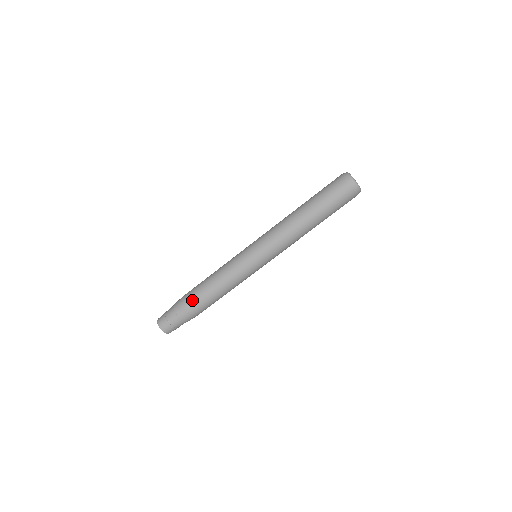
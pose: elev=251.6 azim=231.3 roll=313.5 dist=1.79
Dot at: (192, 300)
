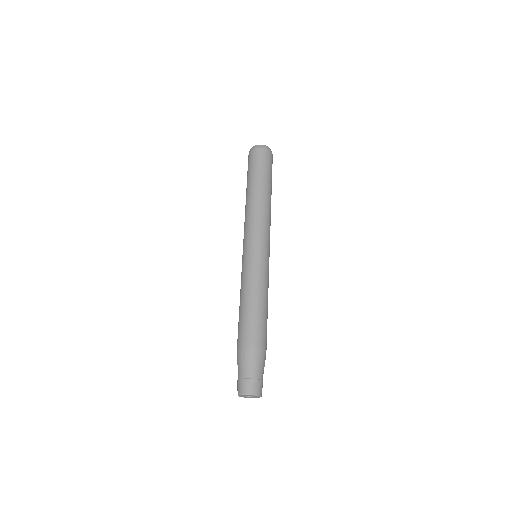
Dot at: (245, 335)
